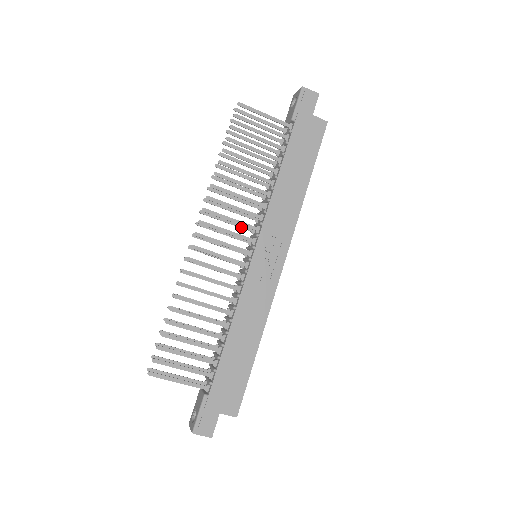
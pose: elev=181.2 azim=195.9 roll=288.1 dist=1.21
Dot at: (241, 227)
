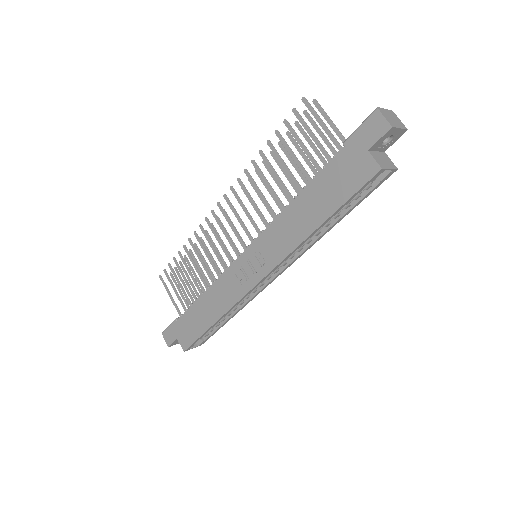
Dot at: occluded
